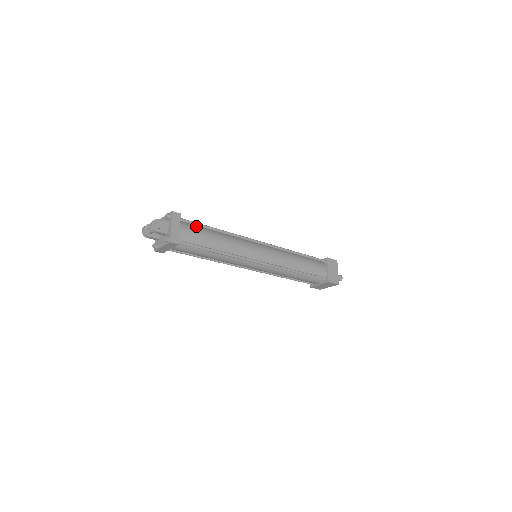
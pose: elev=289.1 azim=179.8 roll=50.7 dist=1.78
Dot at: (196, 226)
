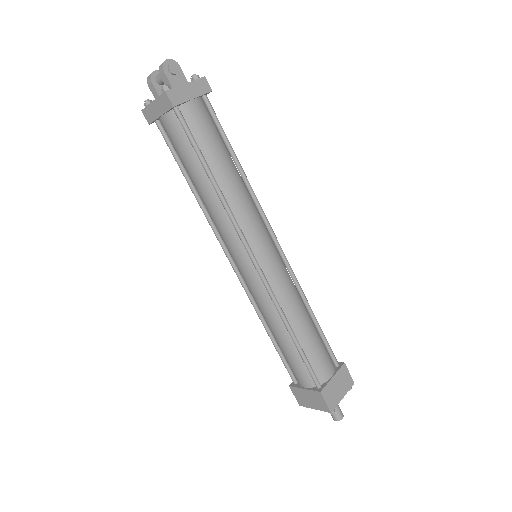
Dot at: (217, 127)
